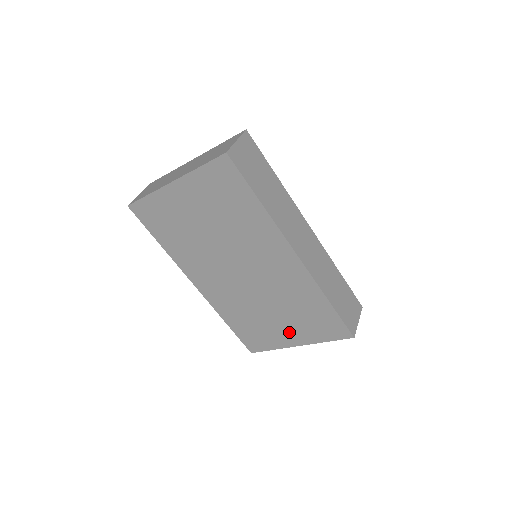
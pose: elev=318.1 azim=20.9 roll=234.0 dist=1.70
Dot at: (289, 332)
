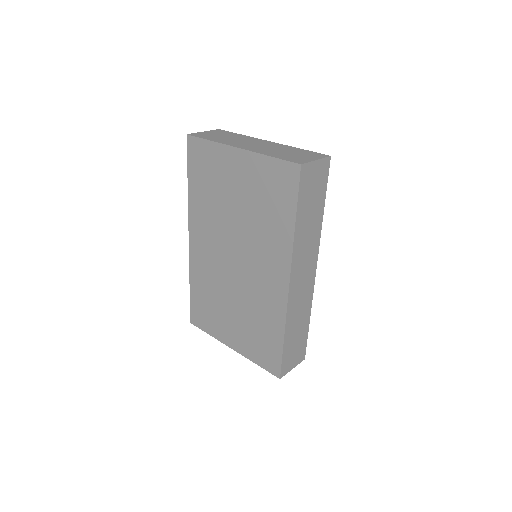
Dot at: (233, 333)
